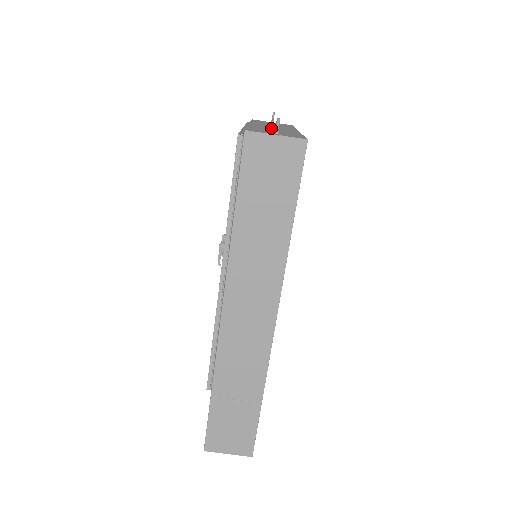
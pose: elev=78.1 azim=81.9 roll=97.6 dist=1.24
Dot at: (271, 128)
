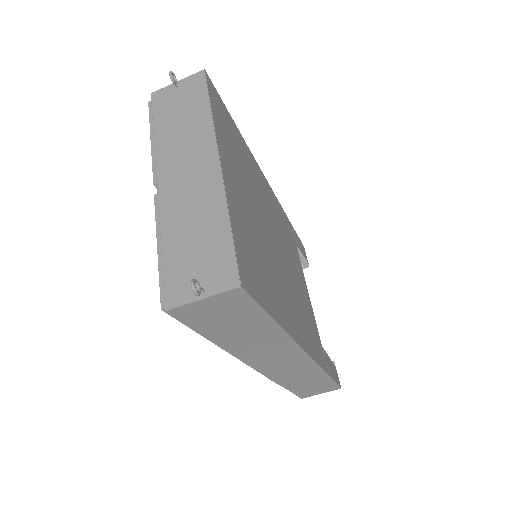
Dot at: (186, 204)
